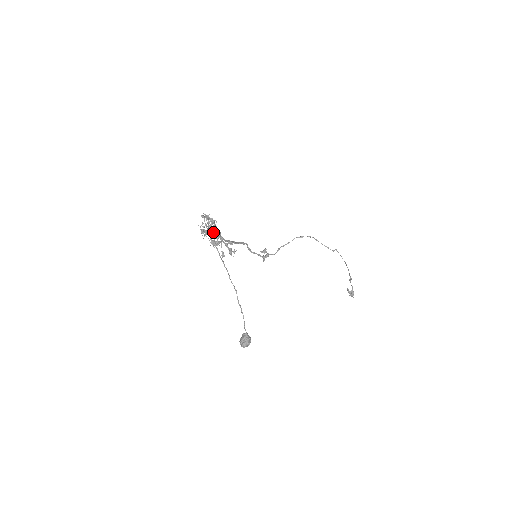
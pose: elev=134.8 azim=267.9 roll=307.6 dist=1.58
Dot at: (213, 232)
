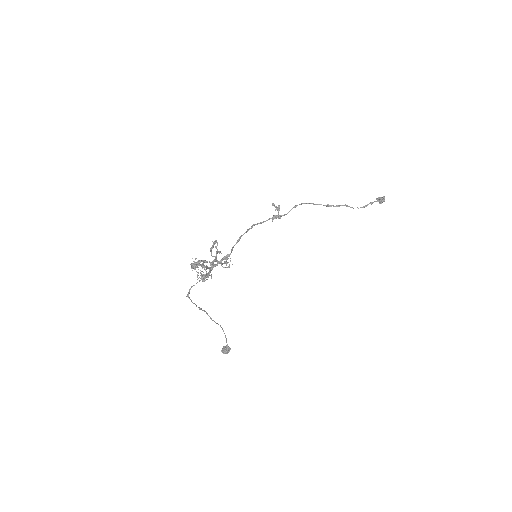
Dot at: (203, 279)
